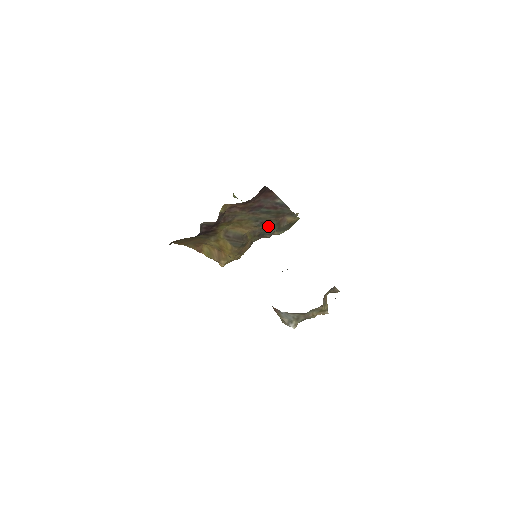
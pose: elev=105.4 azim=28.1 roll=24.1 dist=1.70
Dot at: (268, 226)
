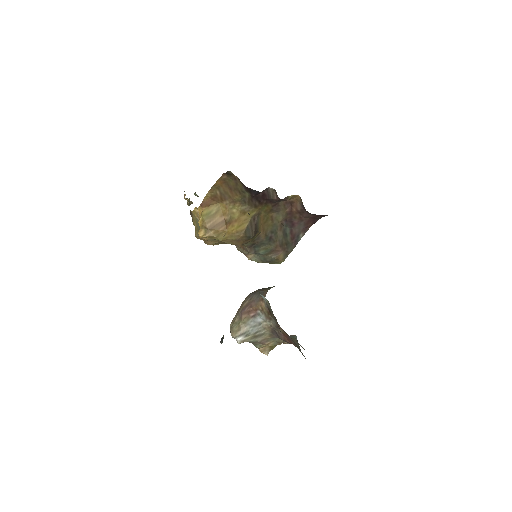
Dot at: (265, 245)
